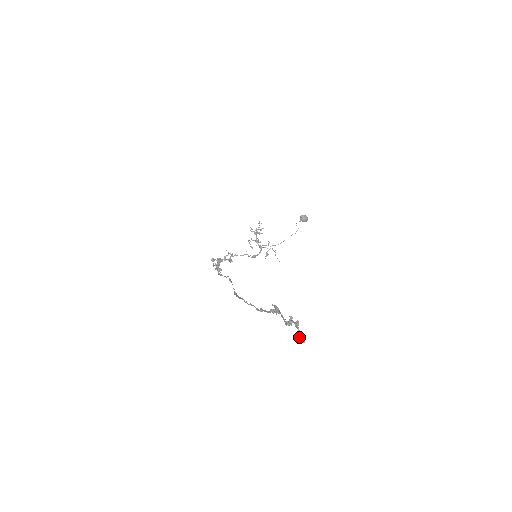
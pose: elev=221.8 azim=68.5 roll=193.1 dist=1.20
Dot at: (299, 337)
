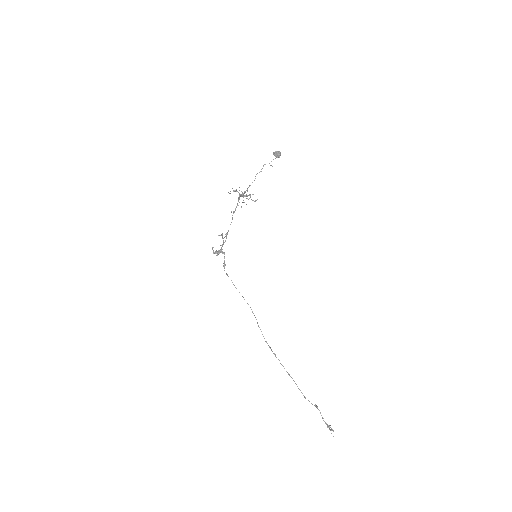
Dot at: (330, 430)
